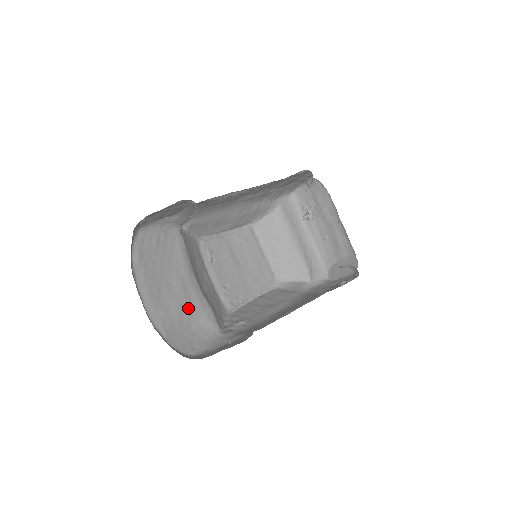
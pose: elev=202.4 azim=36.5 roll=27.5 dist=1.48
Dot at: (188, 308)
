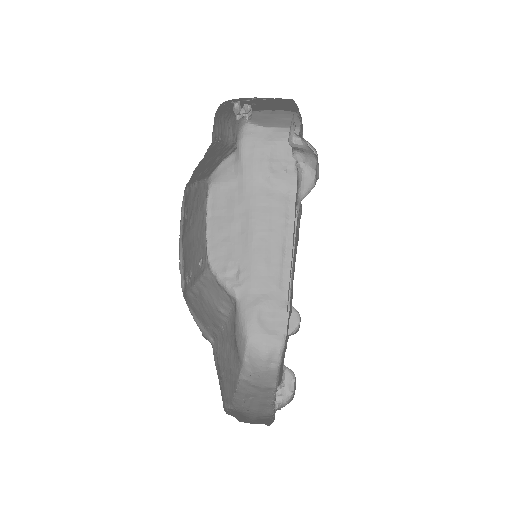
Dot at: (234, 338)
